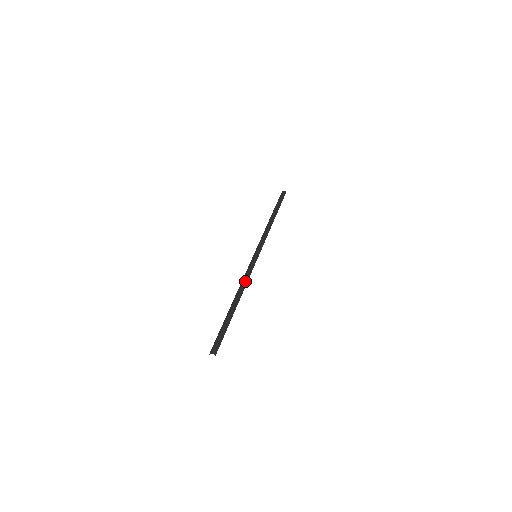
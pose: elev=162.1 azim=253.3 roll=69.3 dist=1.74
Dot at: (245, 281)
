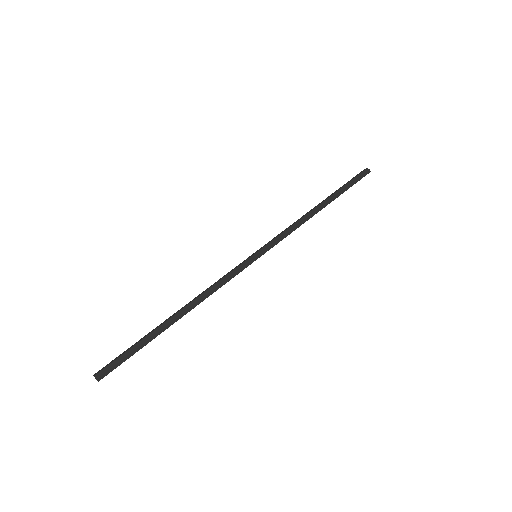
Dot at: (212, 289)
